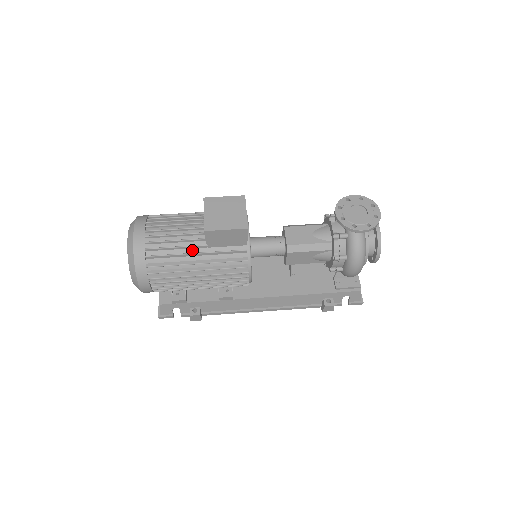
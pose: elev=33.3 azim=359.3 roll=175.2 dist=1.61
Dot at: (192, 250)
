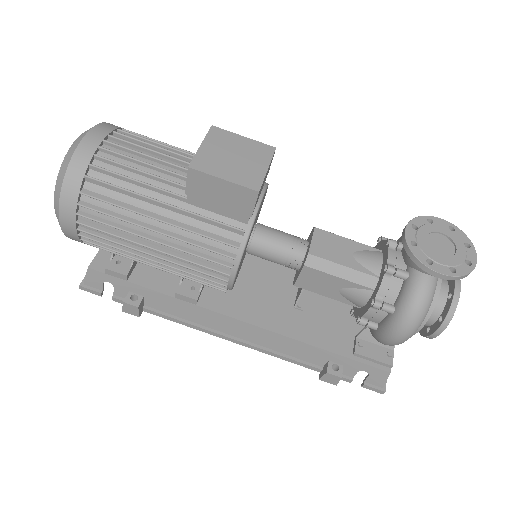
Dot at: (160, 196)
